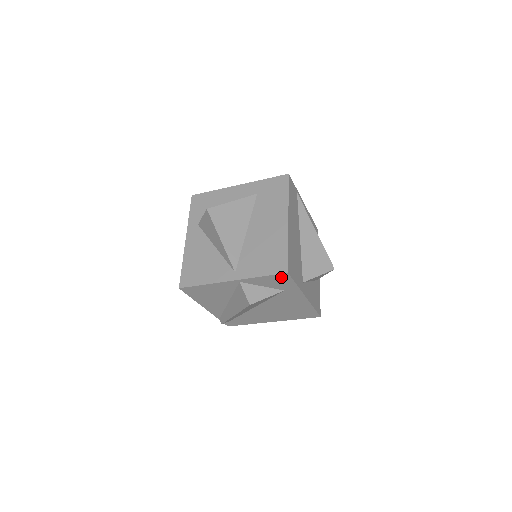
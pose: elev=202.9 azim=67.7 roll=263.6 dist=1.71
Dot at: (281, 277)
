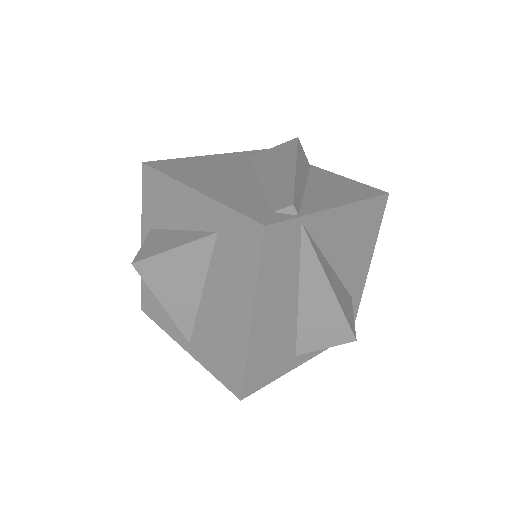
Dot at: occluded
